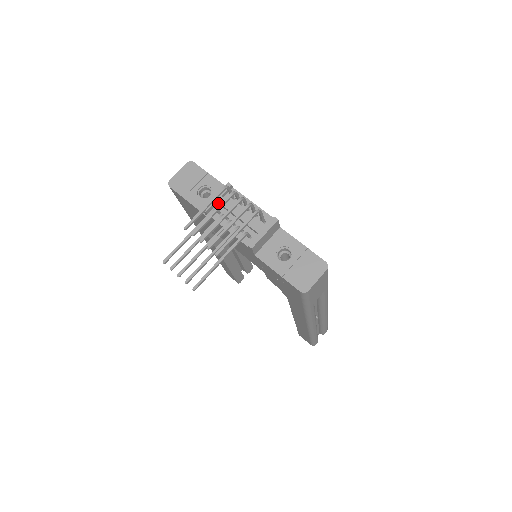
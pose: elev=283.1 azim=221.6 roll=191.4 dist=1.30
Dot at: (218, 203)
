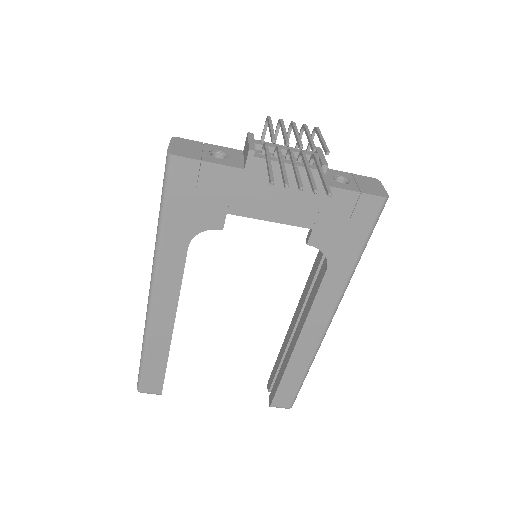
Dot at: occluded
